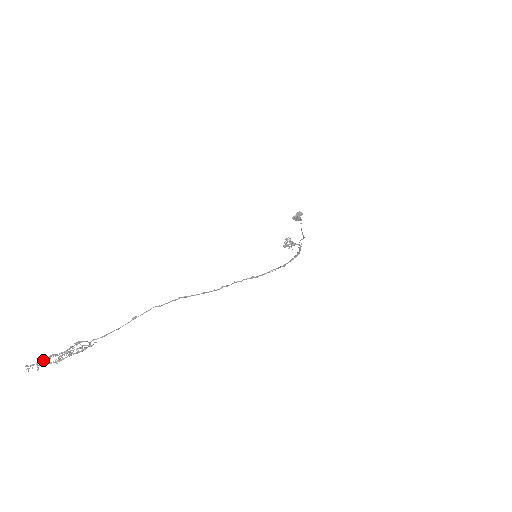
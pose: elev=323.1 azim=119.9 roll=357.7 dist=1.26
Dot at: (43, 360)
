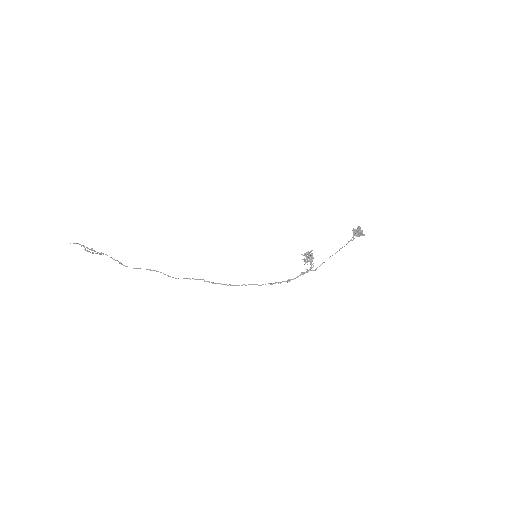
Dot at: (79, 244)
